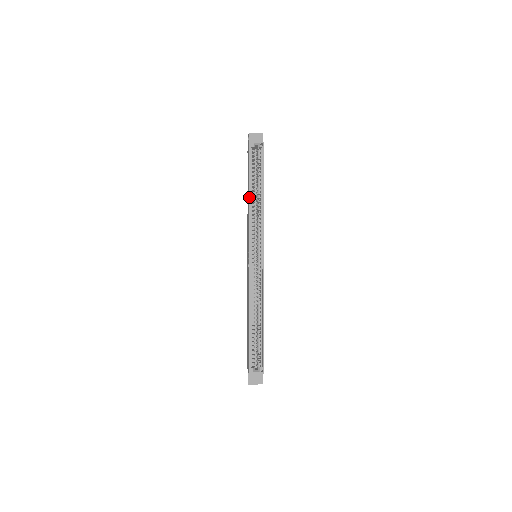
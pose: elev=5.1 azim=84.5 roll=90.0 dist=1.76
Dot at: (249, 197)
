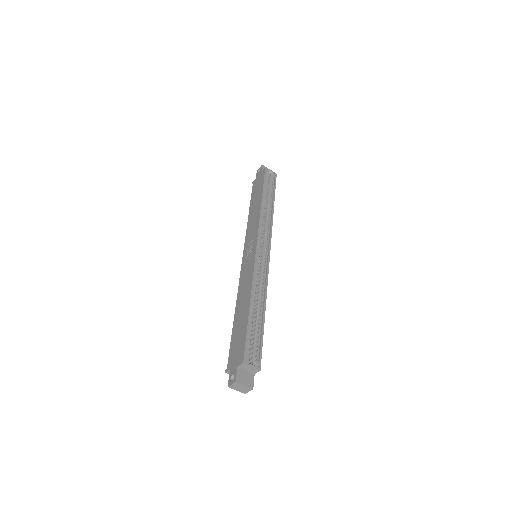
Dot at: (261, 202)
